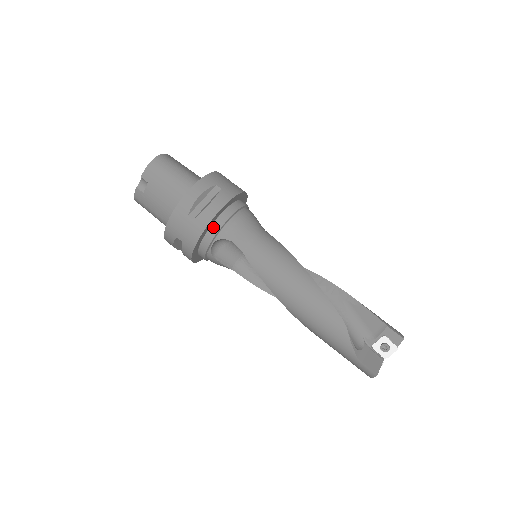
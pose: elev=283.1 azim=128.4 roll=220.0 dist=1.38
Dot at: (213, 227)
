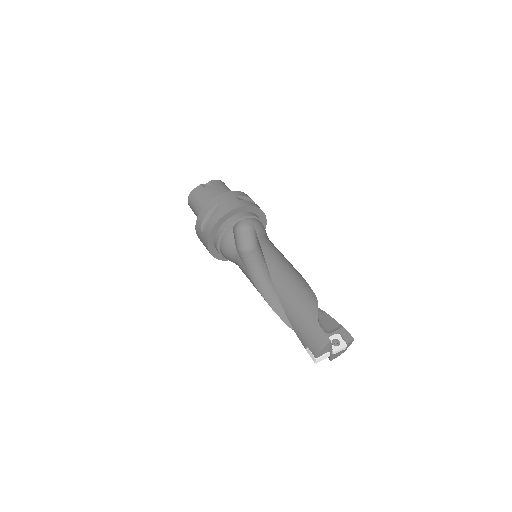
Dot at: (247, 213)
